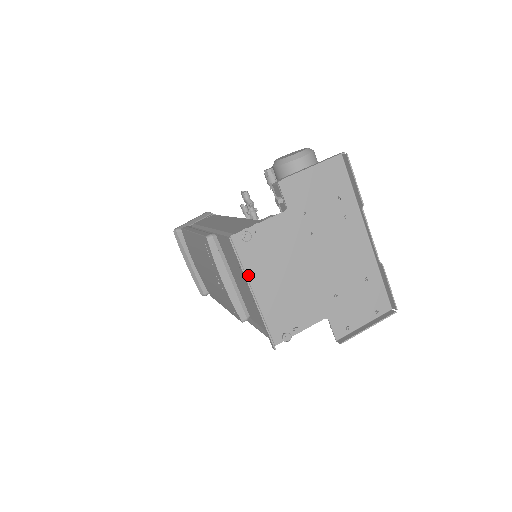
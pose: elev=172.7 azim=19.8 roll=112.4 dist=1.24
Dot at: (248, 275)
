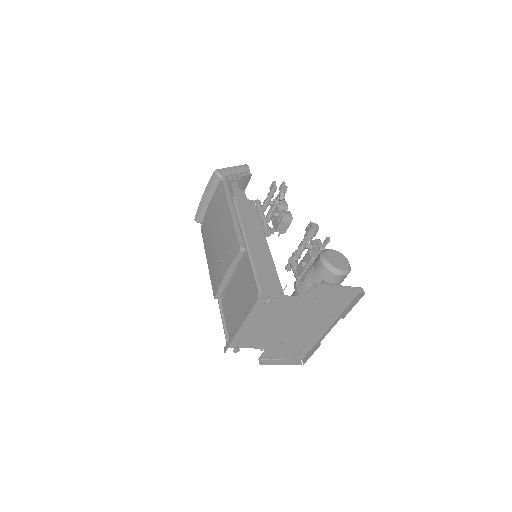
Dot at: occluded
